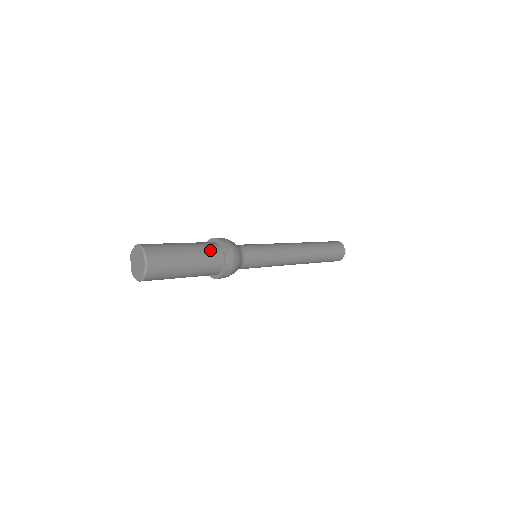
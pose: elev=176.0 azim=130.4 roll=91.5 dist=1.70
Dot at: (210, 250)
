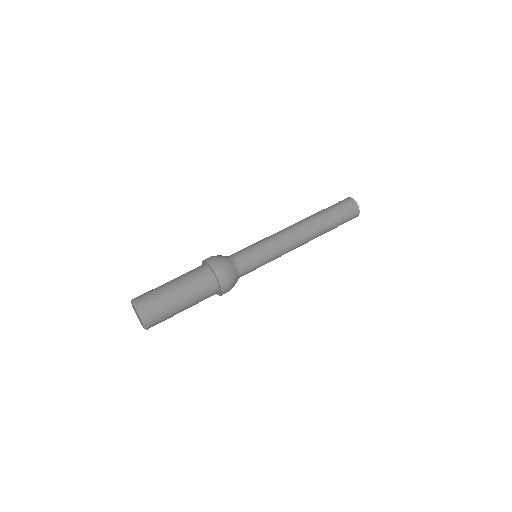
Dot at: (206, 289)
